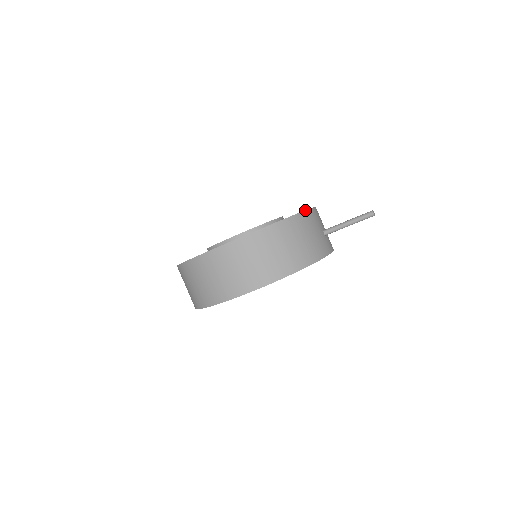
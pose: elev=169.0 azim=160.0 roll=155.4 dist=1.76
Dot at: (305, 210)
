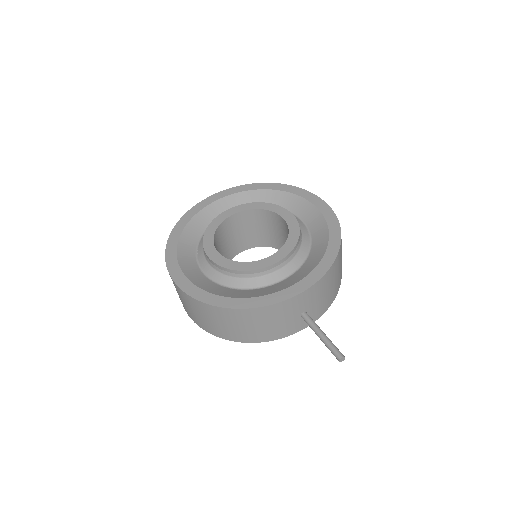
Dot at: (274, 303)
